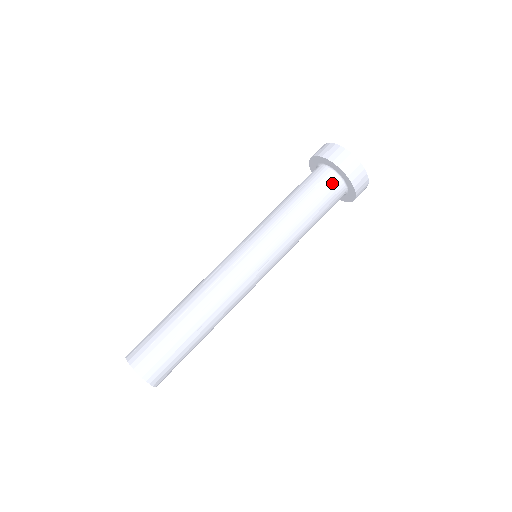
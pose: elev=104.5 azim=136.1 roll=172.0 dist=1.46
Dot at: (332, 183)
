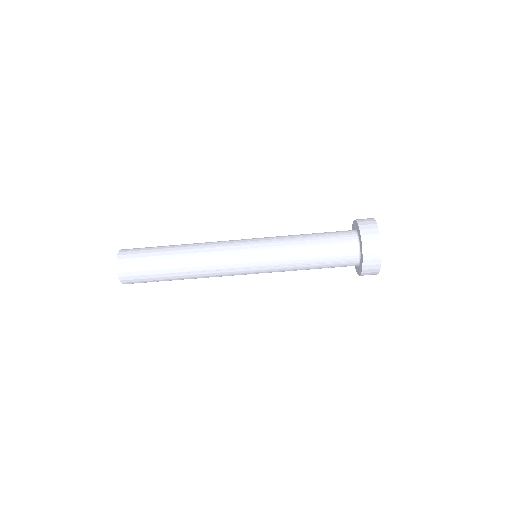
Dot at: occluded
